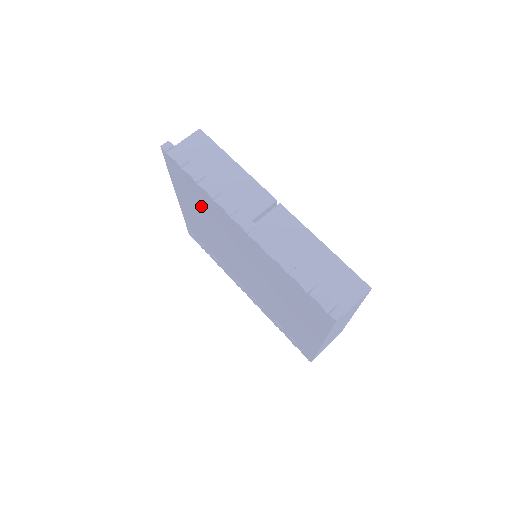
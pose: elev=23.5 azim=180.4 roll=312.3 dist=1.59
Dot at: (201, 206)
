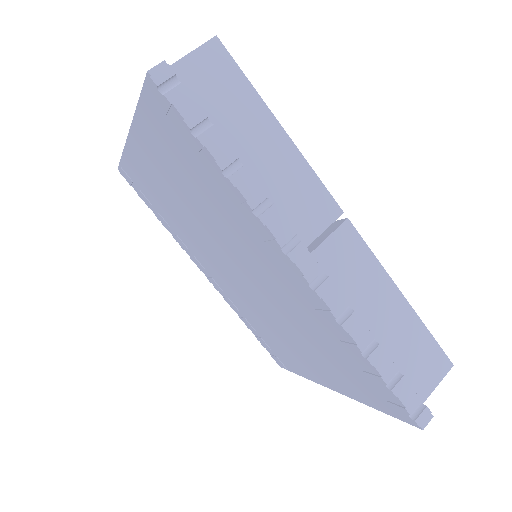
Dot at: (197, 186)
